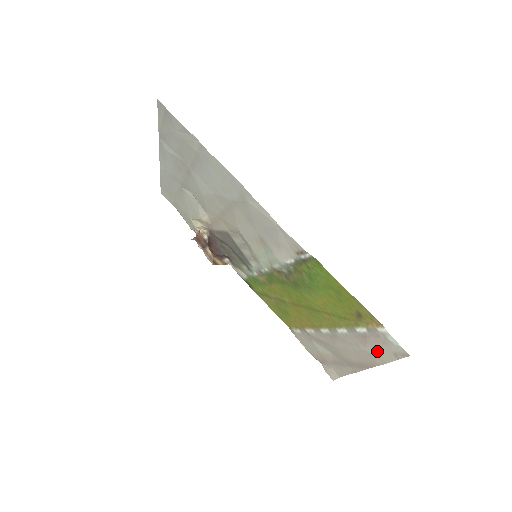
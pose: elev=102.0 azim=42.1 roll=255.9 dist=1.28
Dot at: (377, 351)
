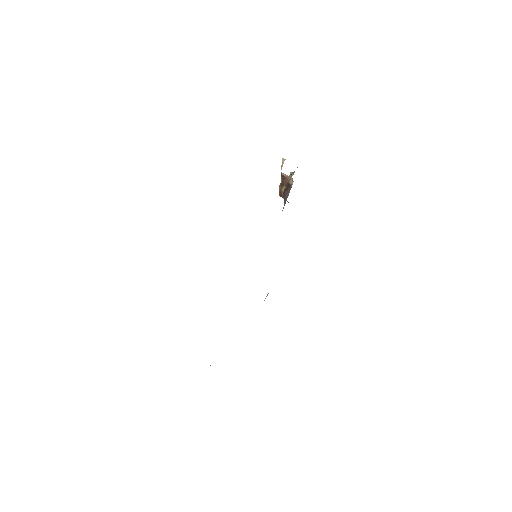
Dot at: occluded
